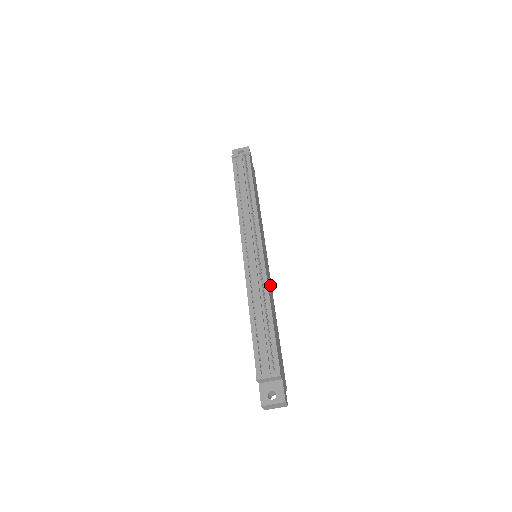
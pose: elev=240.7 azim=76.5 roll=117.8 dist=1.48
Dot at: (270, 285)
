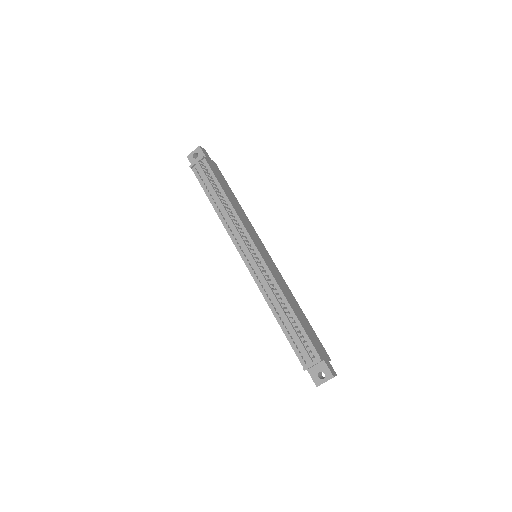
Dot at: (279, 277)
